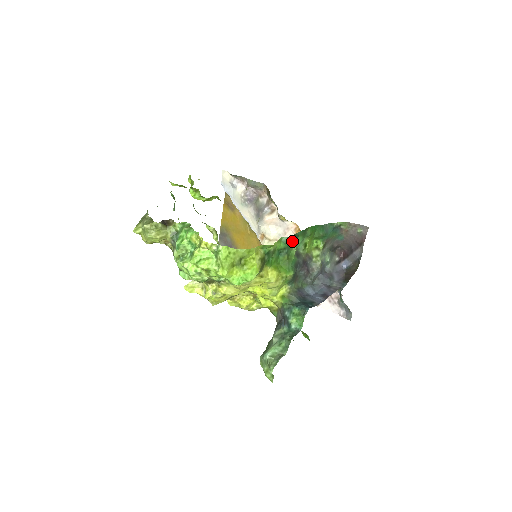
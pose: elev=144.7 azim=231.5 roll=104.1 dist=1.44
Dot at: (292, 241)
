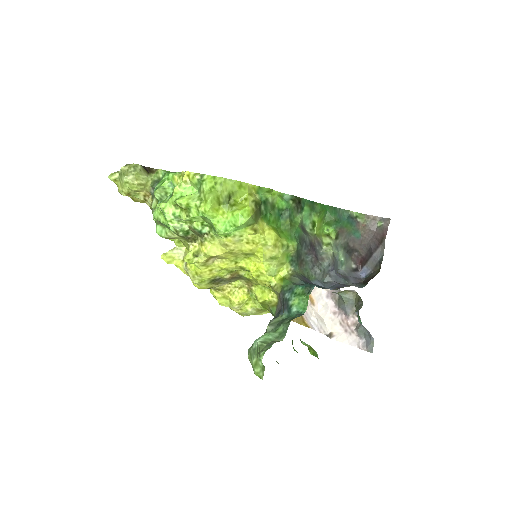
Dot at: (296, 205)
